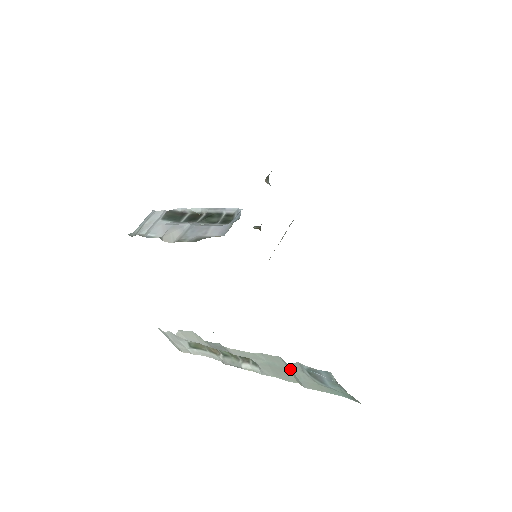
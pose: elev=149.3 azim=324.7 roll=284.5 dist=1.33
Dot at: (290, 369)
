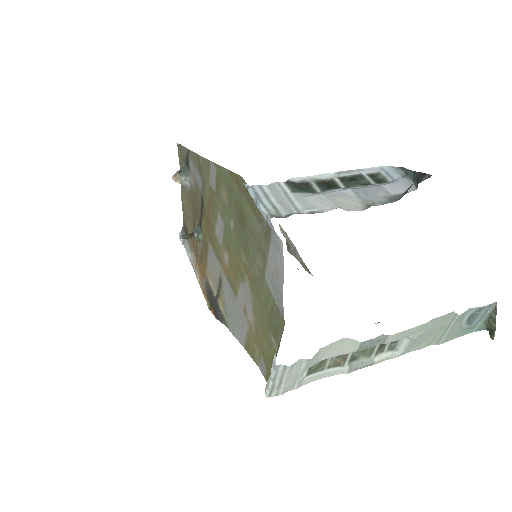
Dot at: (450, 324)
